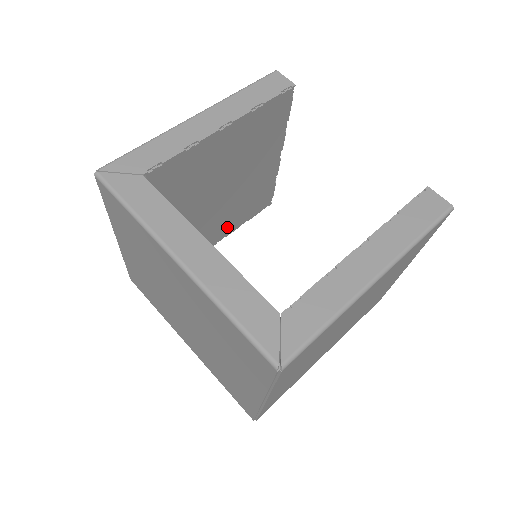
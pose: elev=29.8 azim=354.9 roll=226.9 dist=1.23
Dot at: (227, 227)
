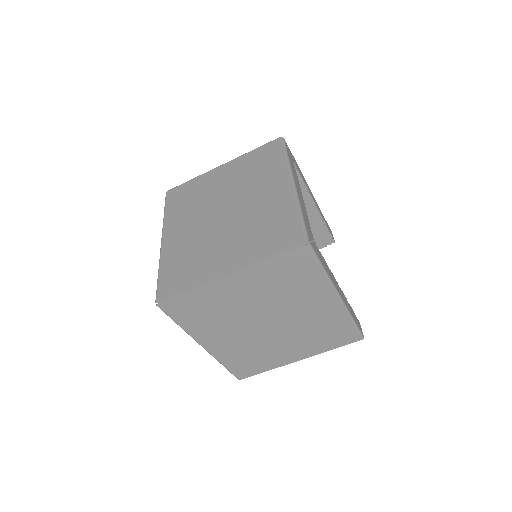
Dot at: occluded
